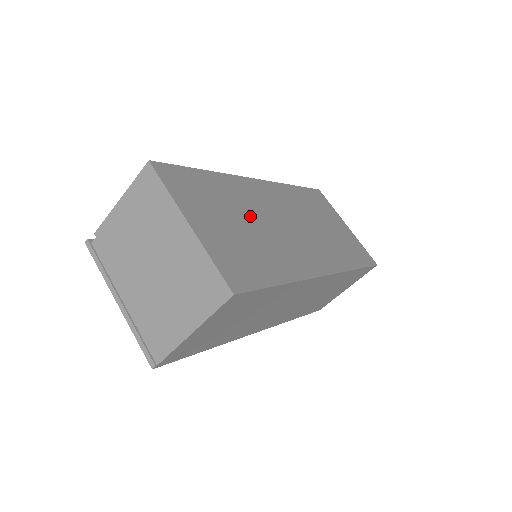
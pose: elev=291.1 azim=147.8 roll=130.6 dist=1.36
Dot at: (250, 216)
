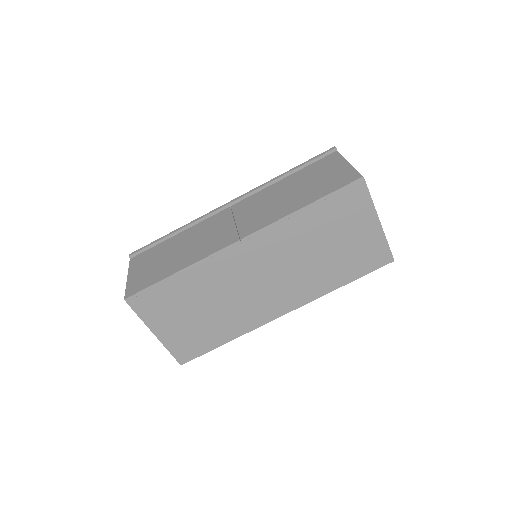
Dot at: (213, 297)
